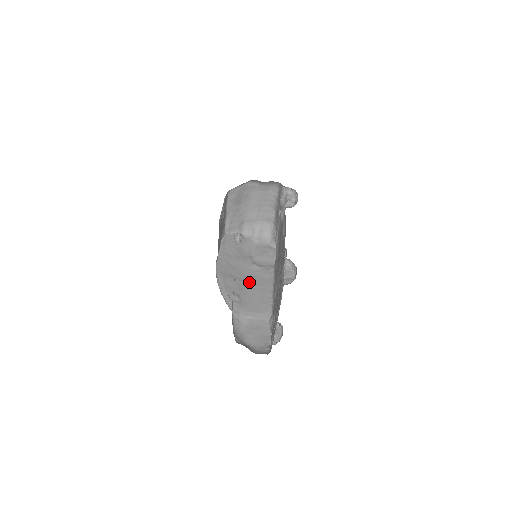
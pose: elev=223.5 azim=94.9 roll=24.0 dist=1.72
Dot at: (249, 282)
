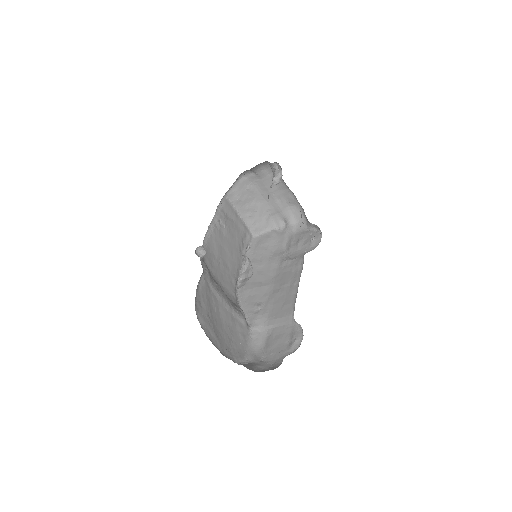
Dot at: (276, 283)
